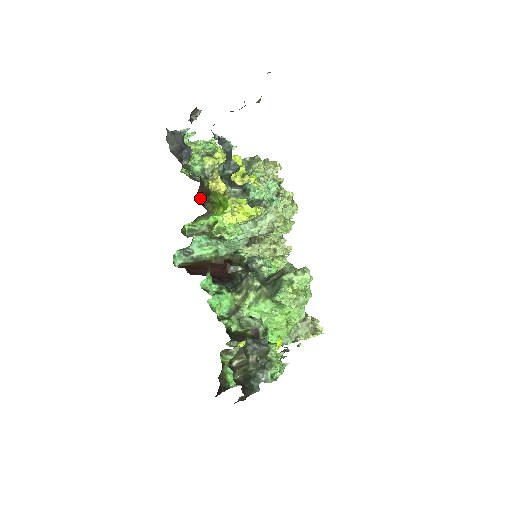
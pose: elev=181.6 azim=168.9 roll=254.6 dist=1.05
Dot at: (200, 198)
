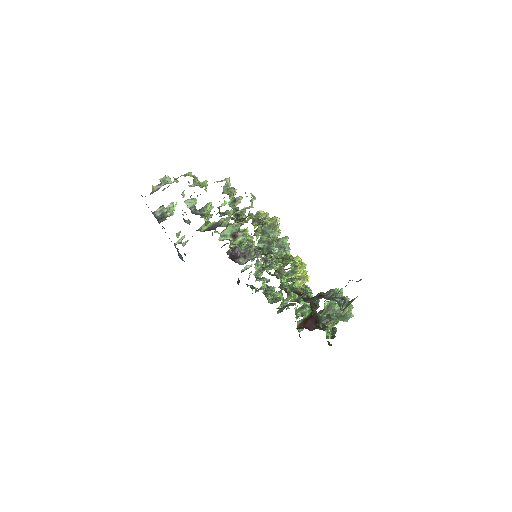
Dot at: occluded
